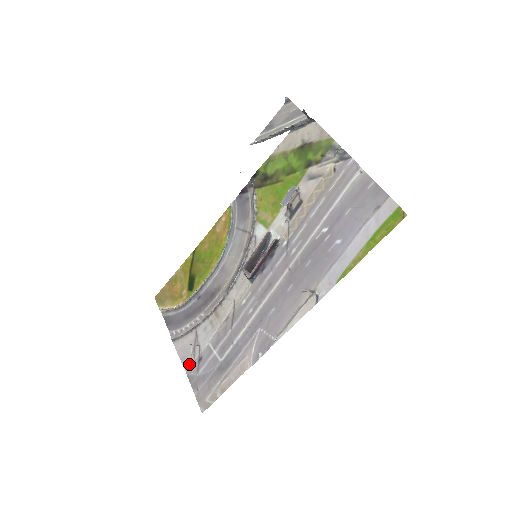
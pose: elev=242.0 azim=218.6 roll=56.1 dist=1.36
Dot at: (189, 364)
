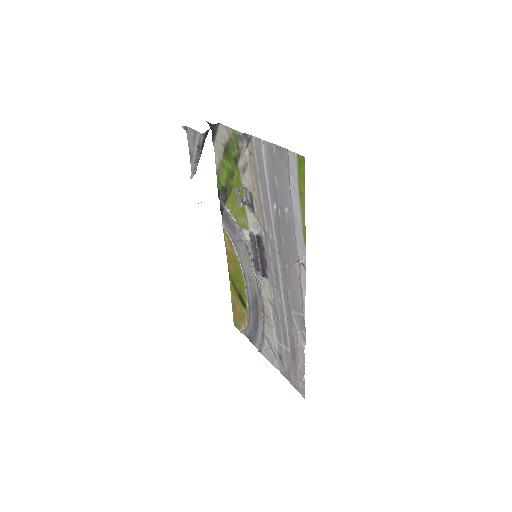
Dot at: (277, 364)
